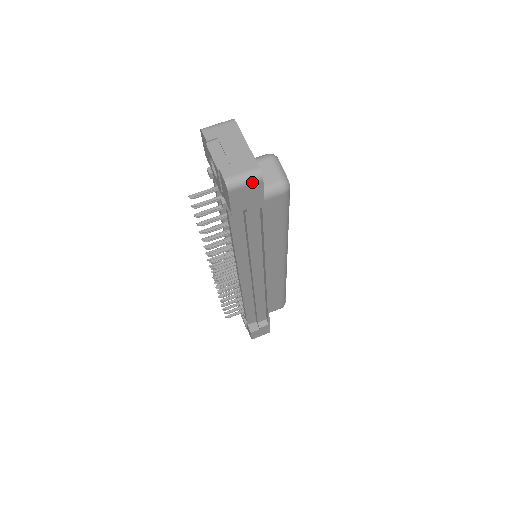
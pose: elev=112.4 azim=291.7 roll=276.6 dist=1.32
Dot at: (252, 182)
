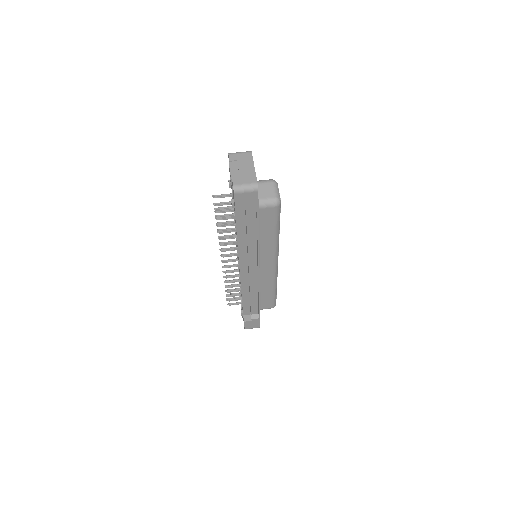
Dot at: (251, 191)
